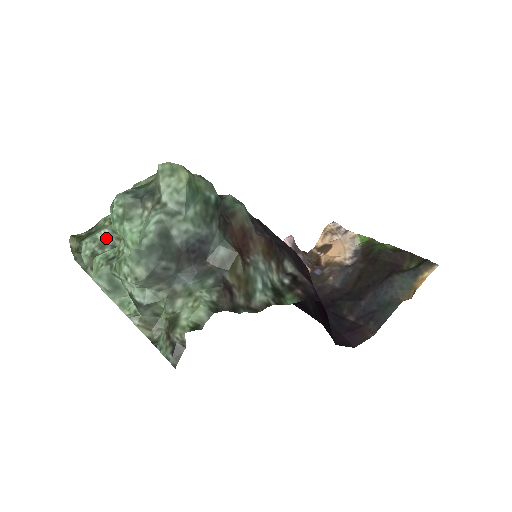
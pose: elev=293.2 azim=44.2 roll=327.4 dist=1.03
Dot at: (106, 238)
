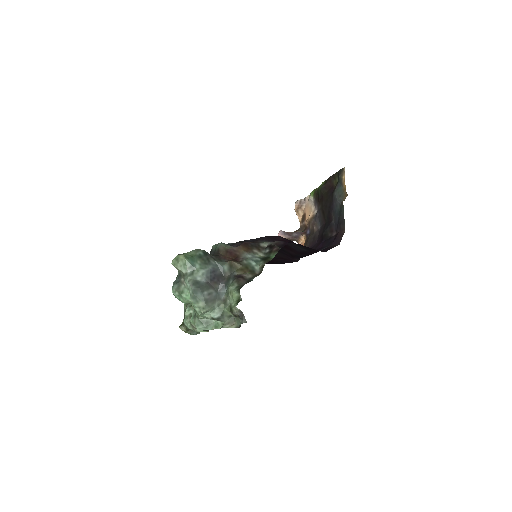
Dot at: (190, 312)
